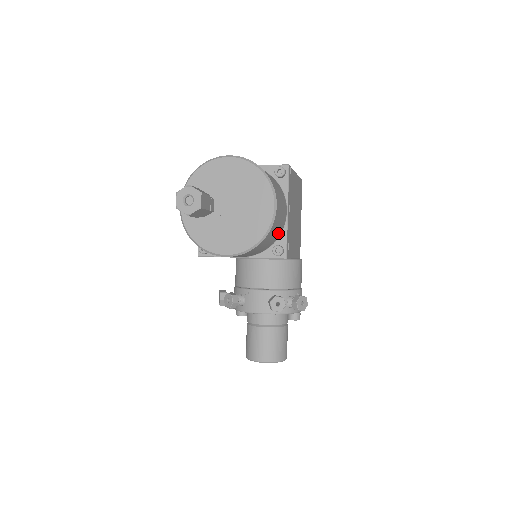
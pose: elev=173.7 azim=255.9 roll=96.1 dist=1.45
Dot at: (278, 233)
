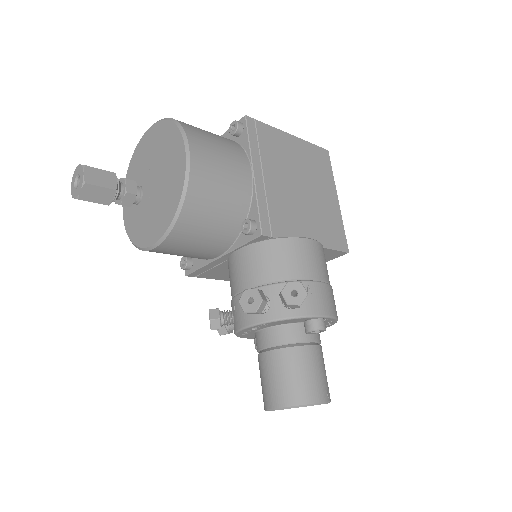
Dot at: (238, 201)
